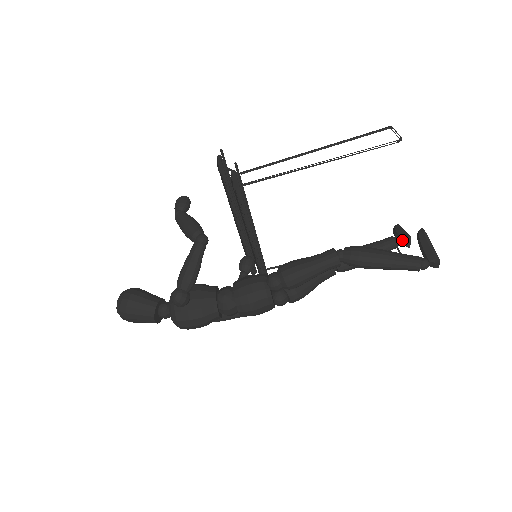
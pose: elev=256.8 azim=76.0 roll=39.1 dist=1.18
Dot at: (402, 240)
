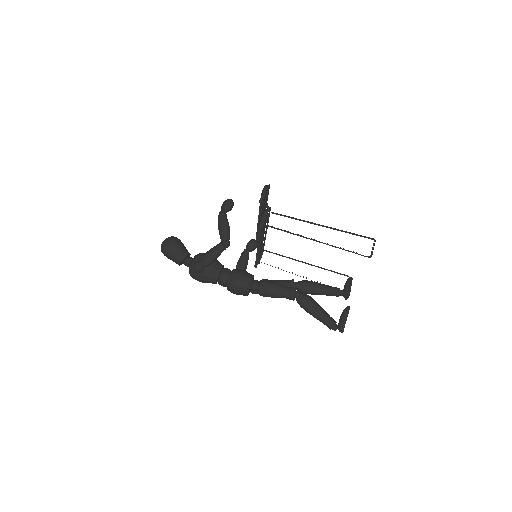
Dot at: (344, 294)
